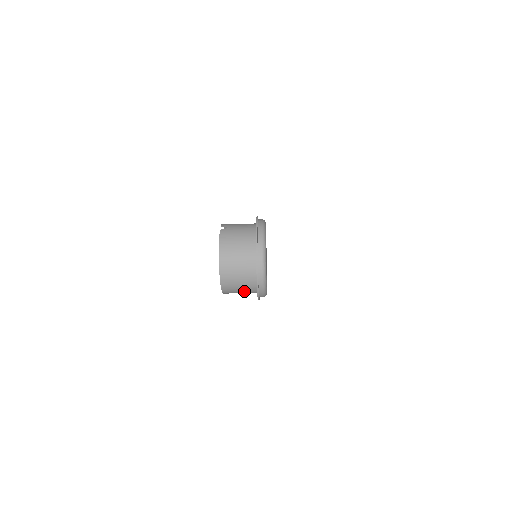
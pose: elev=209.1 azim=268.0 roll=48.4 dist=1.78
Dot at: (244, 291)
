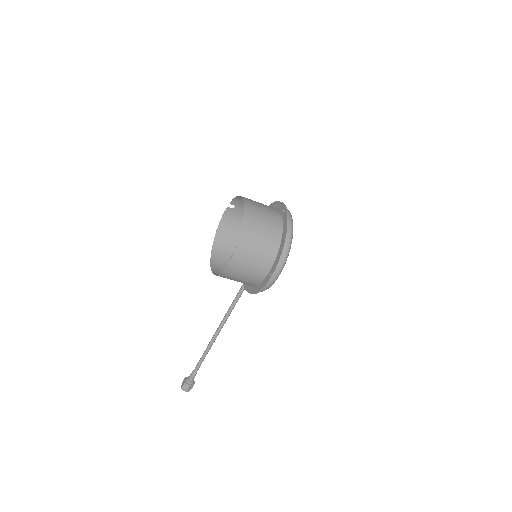
Dot at: (265, 243)
